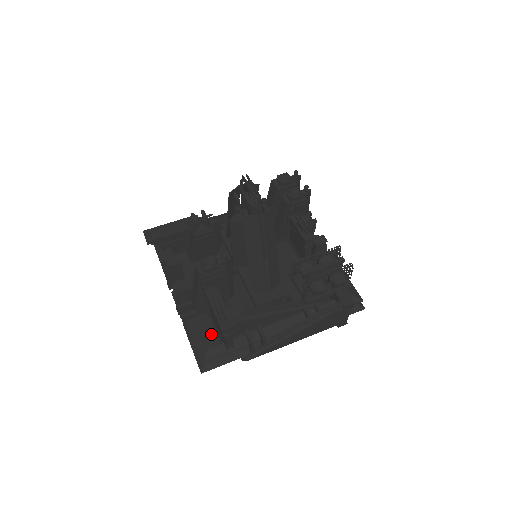
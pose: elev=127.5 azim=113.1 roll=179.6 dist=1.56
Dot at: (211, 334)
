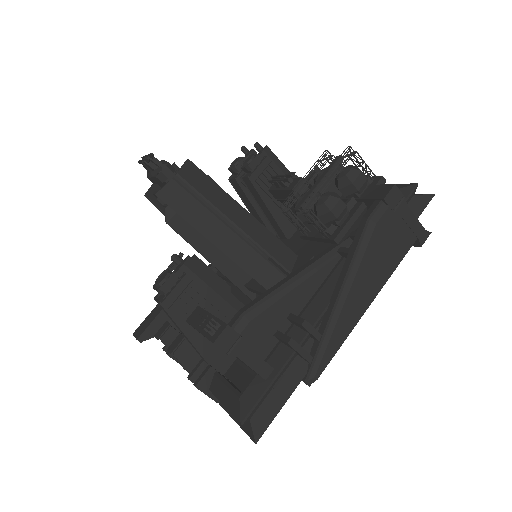
Dot at: occluded
